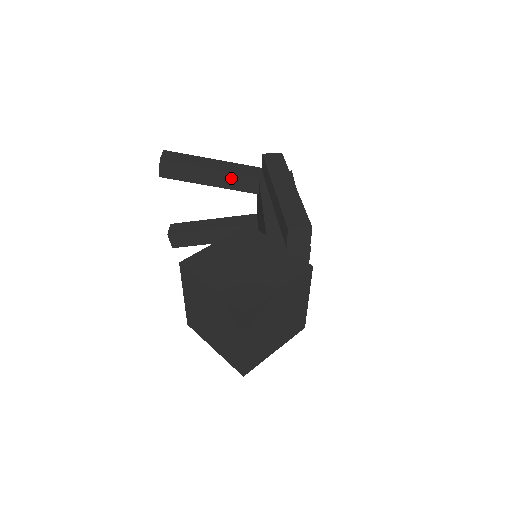
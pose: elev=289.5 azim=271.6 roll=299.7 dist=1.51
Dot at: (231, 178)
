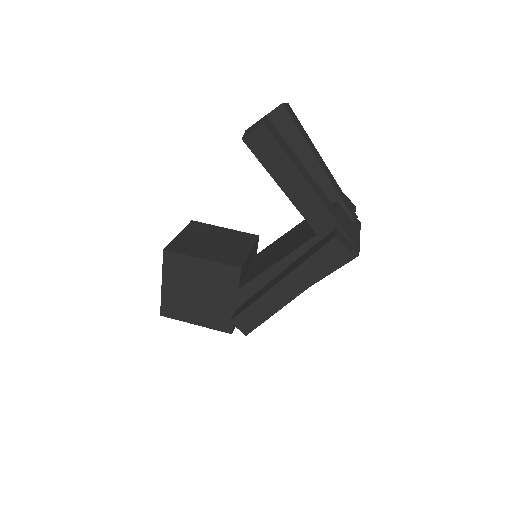
Dot at: occluded
